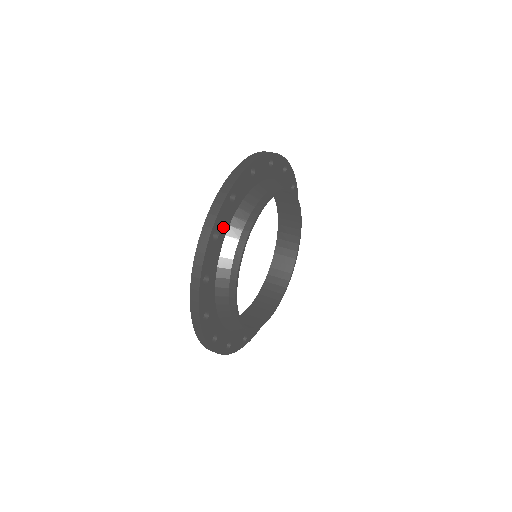
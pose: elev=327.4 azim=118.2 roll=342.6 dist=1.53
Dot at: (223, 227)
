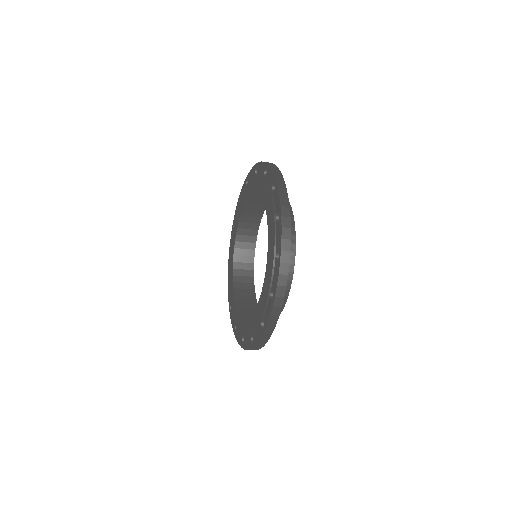
Dot at: occluded
